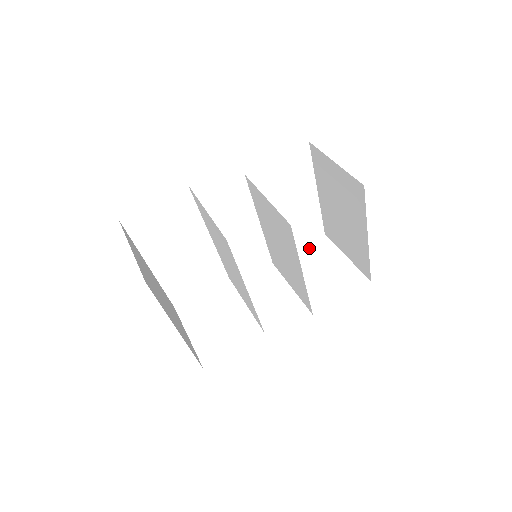
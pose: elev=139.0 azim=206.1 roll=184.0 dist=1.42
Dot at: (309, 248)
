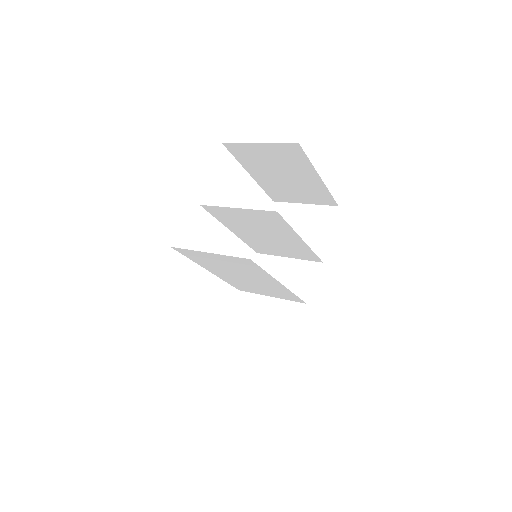
Dot at: occluded
